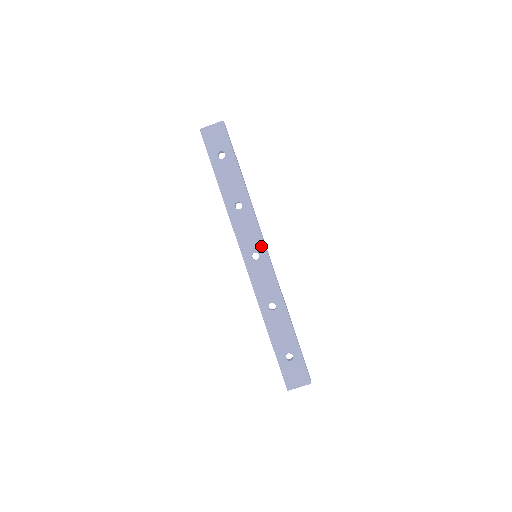
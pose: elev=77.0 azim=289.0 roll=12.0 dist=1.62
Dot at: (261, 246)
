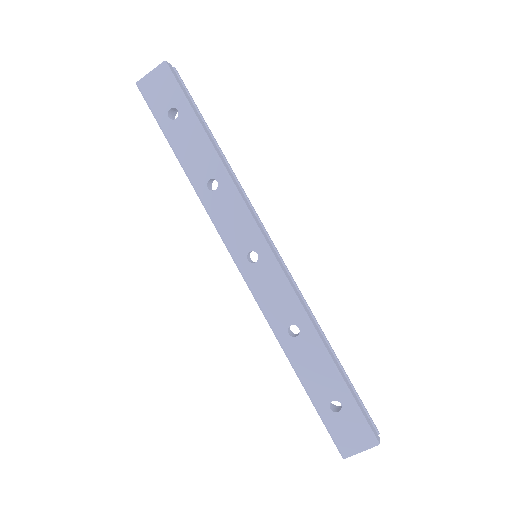
Dot at: (258, 240)
